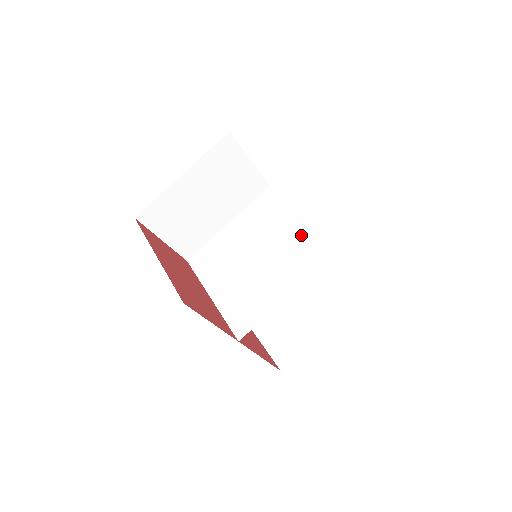
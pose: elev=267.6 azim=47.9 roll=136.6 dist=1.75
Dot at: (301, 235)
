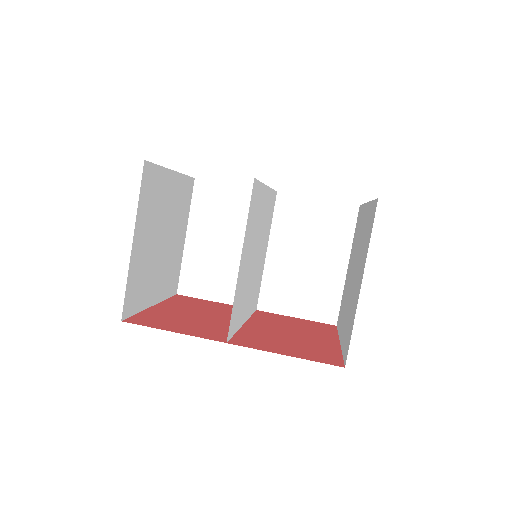
Dot at: (260, 203)
